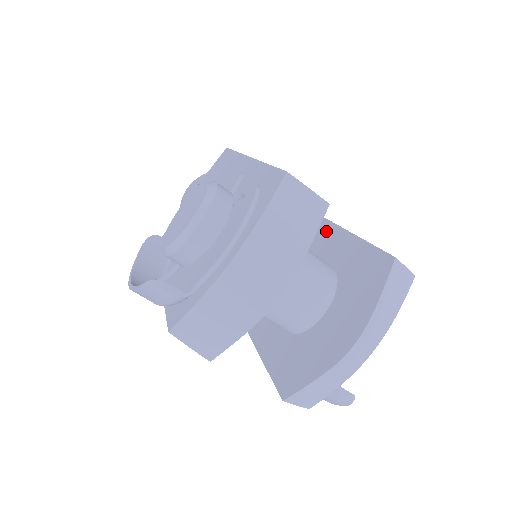
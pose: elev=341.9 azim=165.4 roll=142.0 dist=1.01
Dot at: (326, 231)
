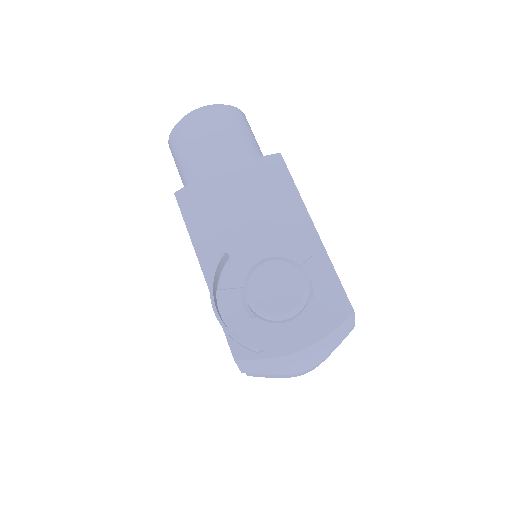
Dot at: occluded
